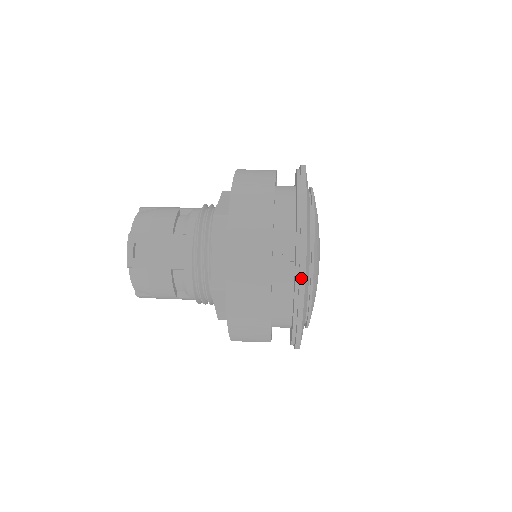
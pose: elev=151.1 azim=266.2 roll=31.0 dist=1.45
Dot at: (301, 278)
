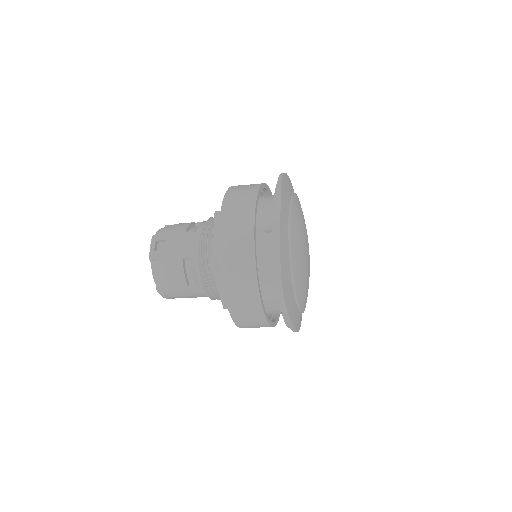
Dot at: (277, 236)
